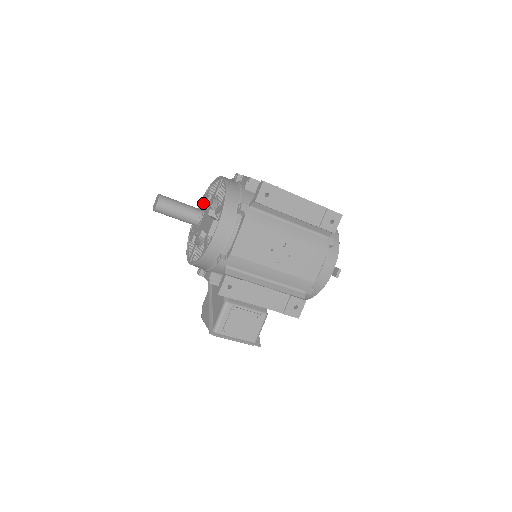
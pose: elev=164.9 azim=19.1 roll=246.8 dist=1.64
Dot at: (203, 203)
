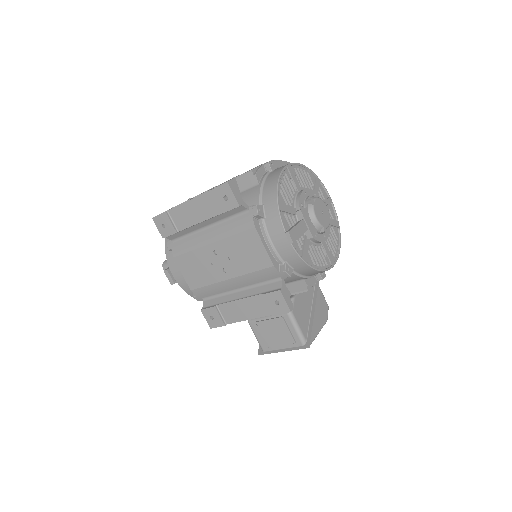
Dot at: occluded
